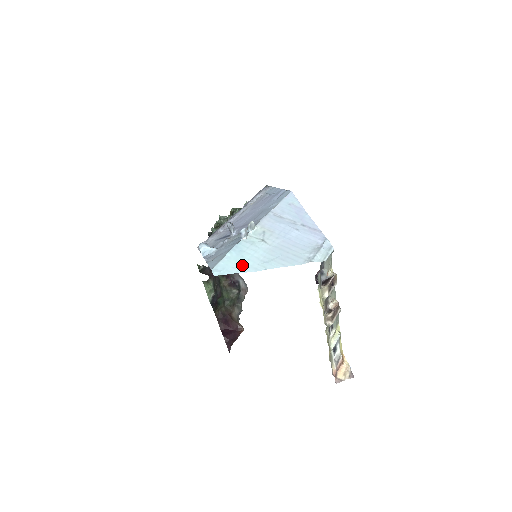
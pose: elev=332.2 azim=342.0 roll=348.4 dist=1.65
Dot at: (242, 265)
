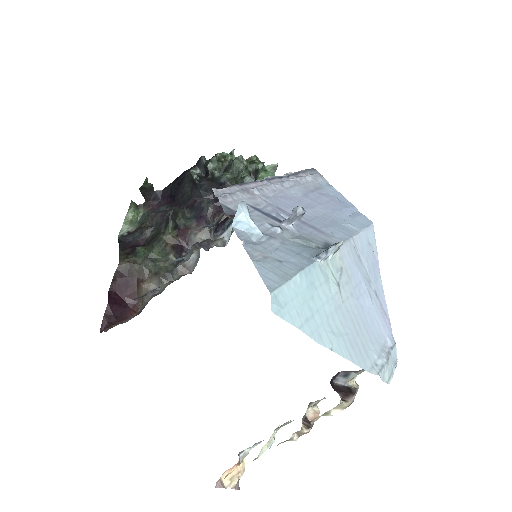
Dot at: (309, 316)
